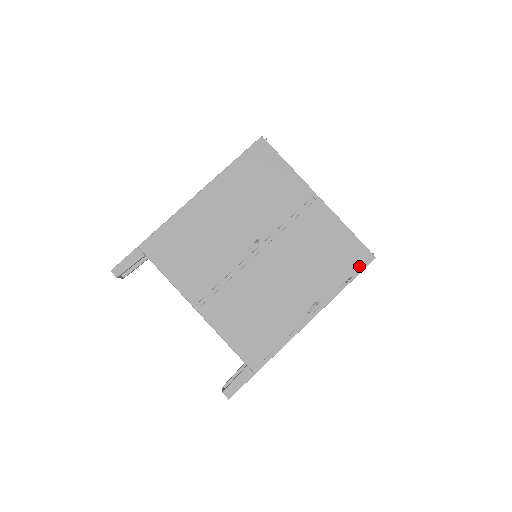
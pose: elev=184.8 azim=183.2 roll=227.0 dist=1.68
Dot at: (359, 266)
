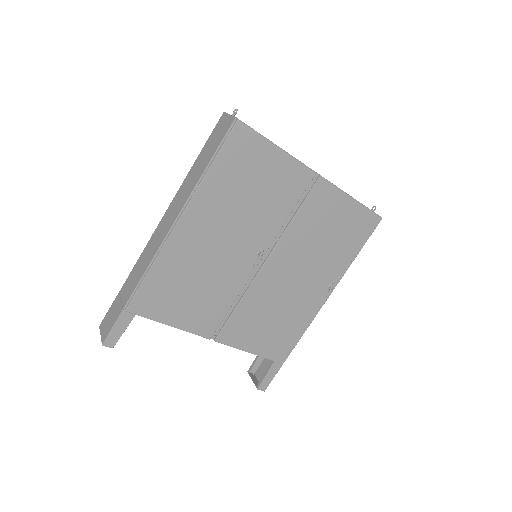
Dot at: (368, 234)
